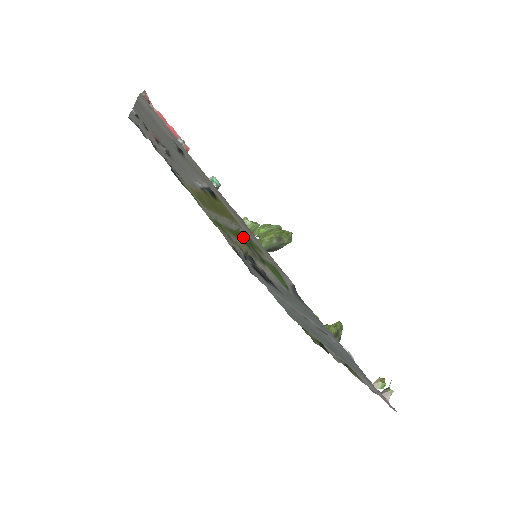
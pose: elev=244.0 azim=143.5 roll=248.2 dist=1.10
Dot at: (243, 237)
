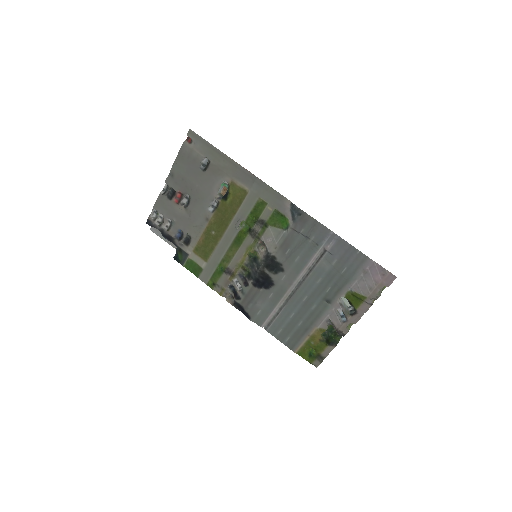
Dot at: (248, 221)
